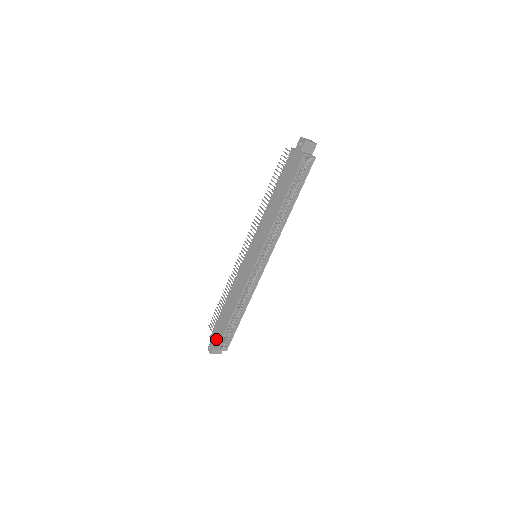
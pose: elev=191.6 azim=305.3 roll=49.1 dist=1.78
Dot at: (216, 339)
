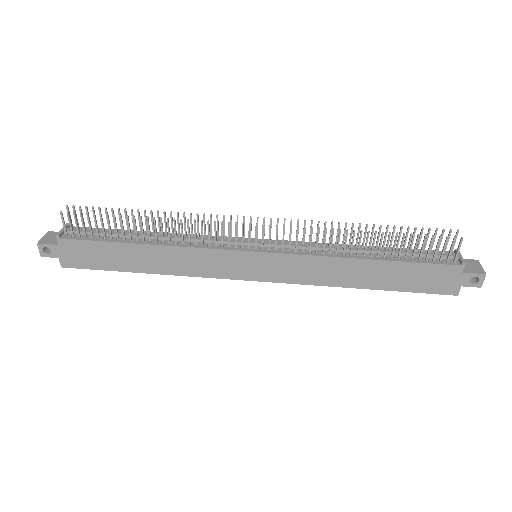
Dot at: (74, 258)
